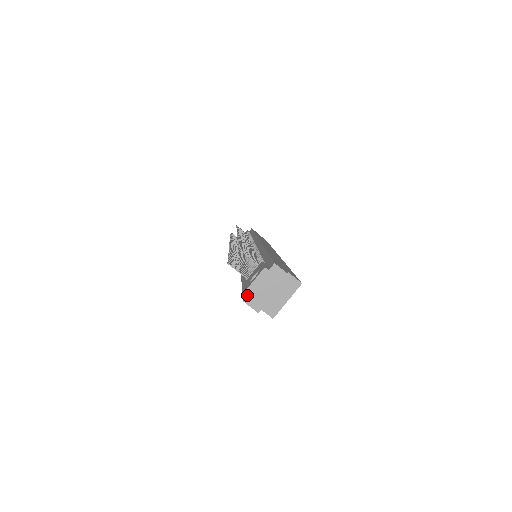
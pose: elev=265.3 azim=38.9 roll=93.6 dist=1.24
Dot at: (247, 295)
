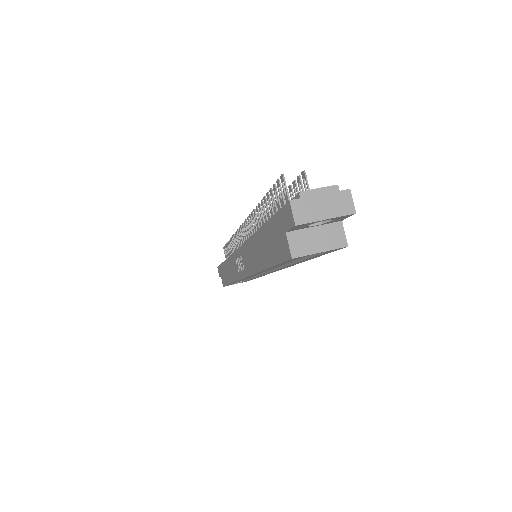
Dot at: (297, 199)
